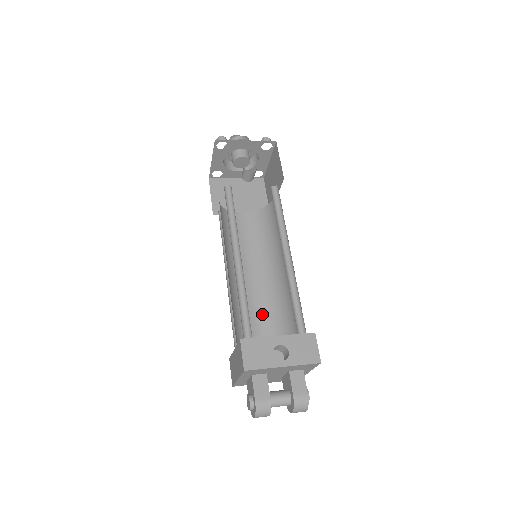
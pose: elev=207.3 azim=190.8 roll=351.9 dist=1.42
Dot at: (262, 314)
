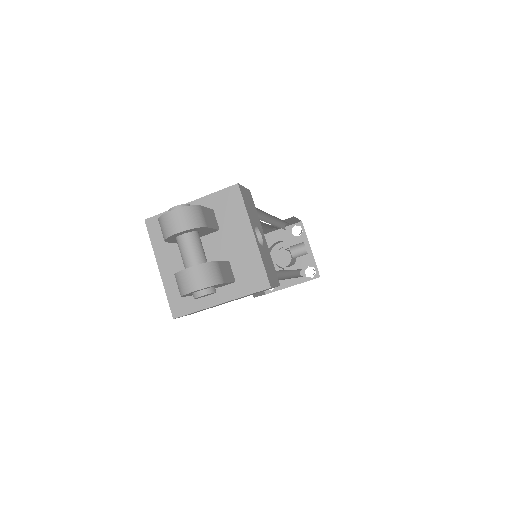
Dot at: occluded
